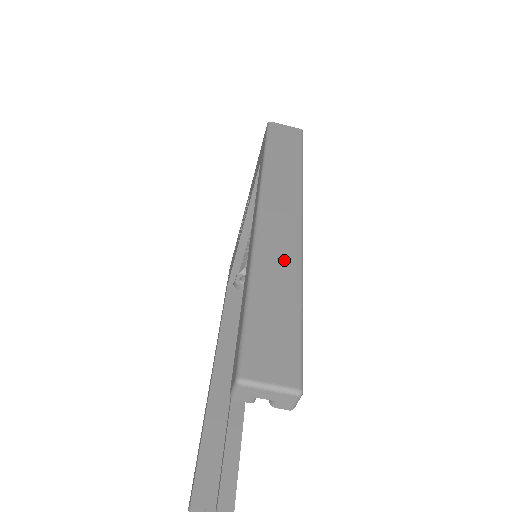
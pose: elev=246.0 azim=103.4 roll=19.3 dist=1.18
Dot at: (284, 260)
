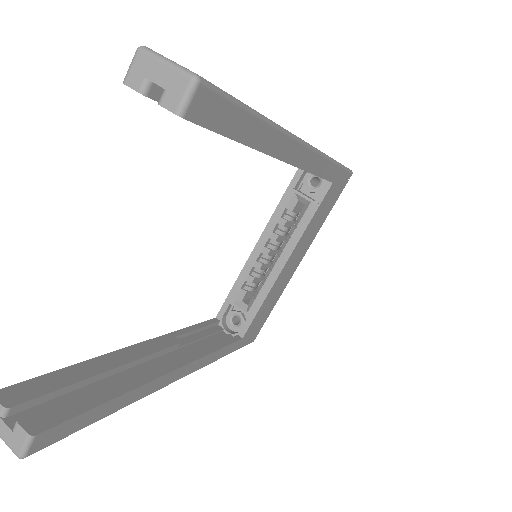
Dot at: occluded
